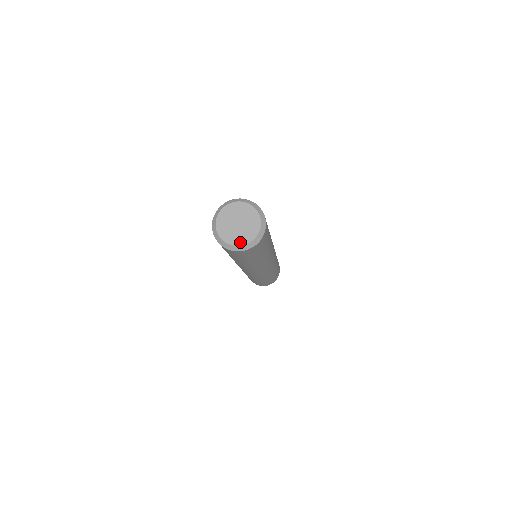
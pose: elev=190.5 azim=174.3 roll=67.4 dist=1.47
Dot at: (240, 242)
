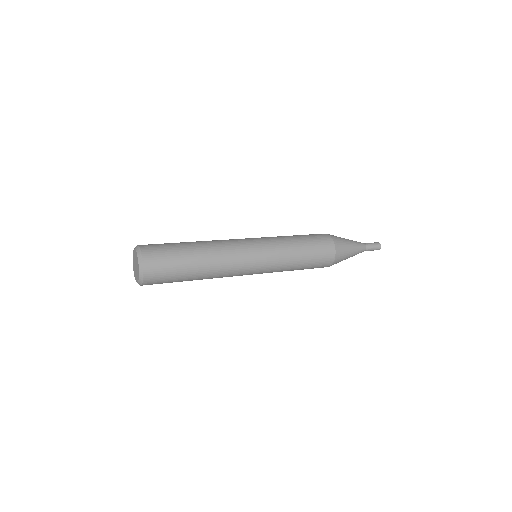
Dot at: (137, 280)
